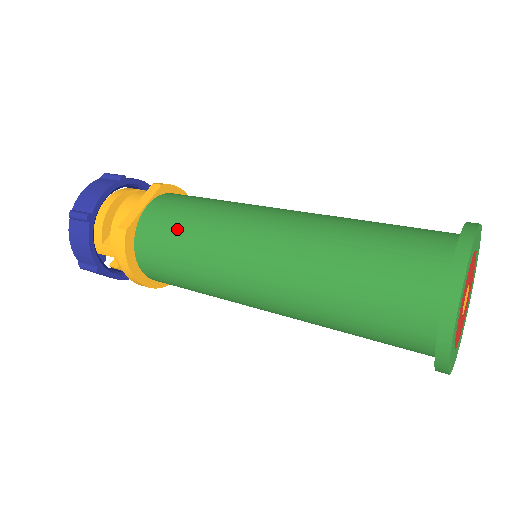
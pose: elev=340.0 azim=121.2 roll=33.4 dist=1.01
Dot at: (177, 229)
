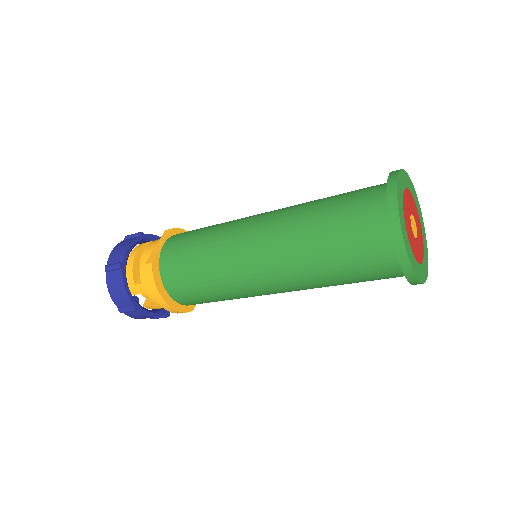
Dot at: (191, 249)
